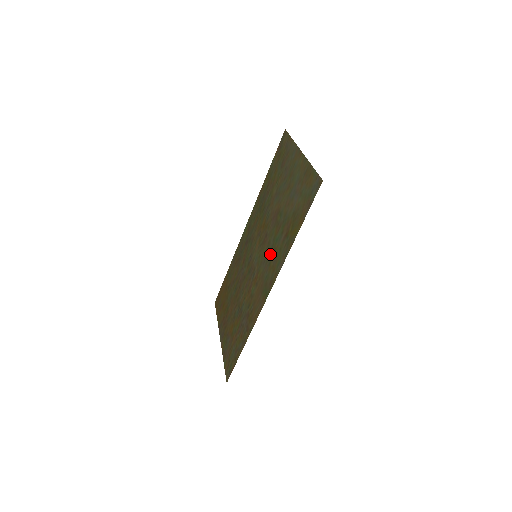
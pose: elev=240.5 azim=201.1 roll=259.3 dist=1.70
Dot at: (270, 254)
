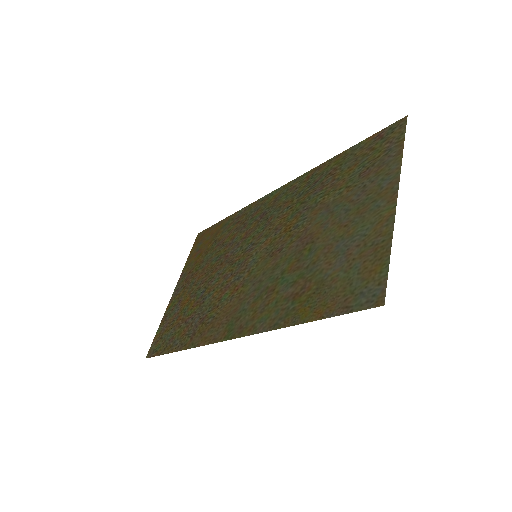
Dot at: (266, 286)
